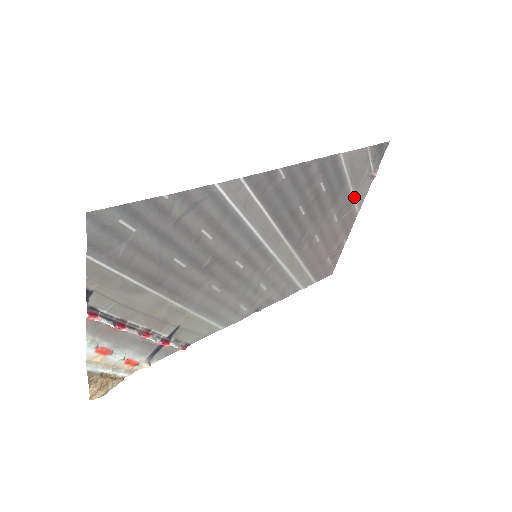
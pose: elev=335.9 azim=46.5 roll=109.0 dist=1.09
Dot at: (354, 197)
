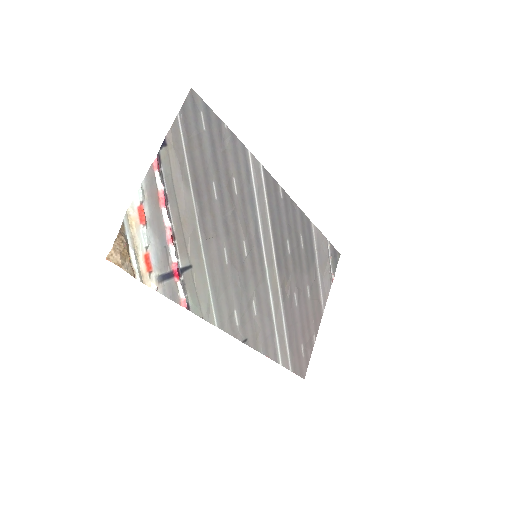
Dot at: (320, 285)
